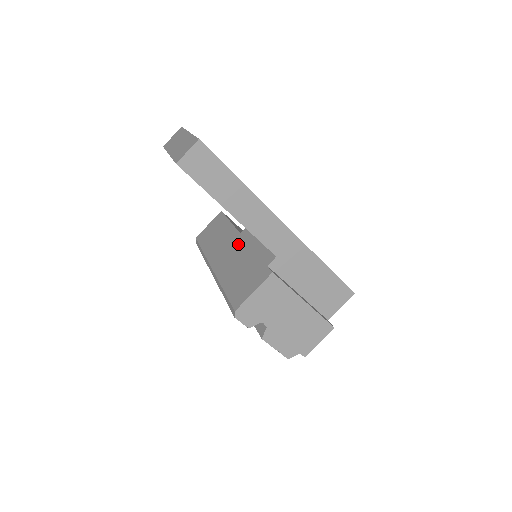
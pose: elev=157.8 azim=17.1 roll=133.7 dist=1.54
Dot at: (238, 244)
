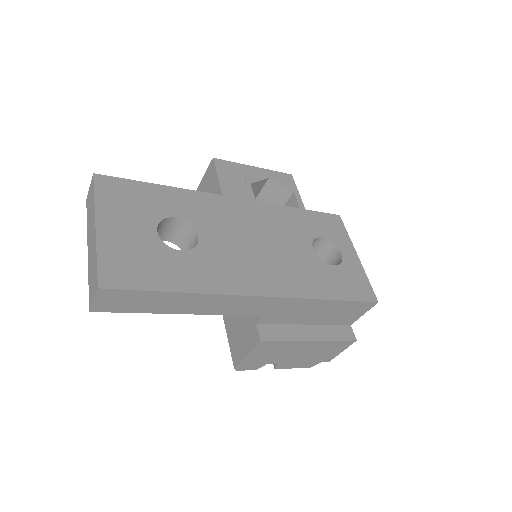
Dot at: occluded
